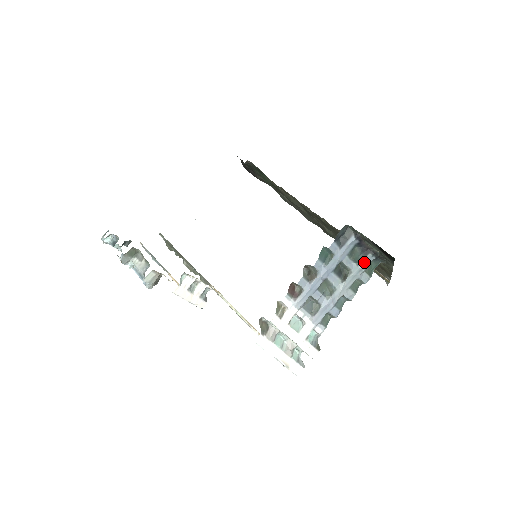
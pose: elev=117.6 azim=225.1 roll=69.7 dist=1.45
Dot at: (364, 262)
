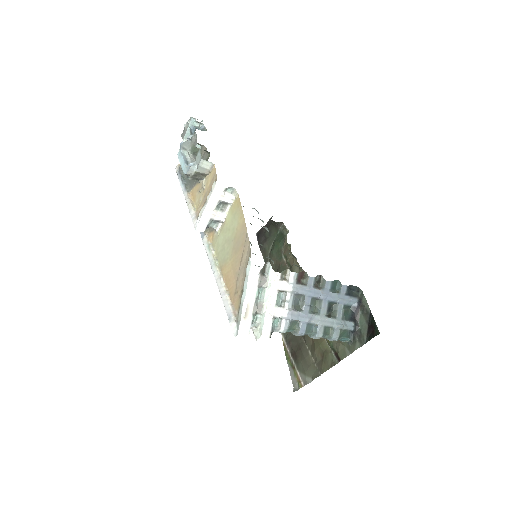
Dot at: (346, 323)
